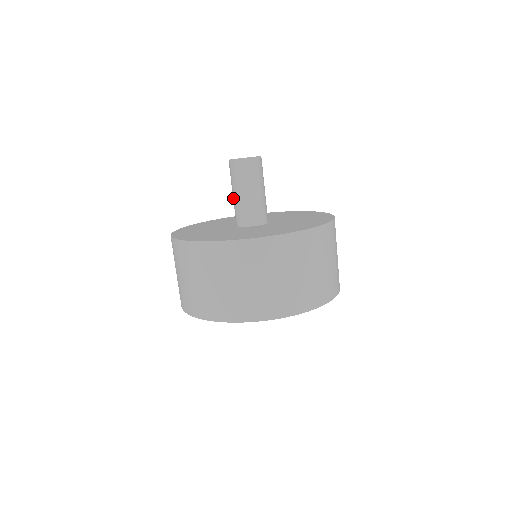
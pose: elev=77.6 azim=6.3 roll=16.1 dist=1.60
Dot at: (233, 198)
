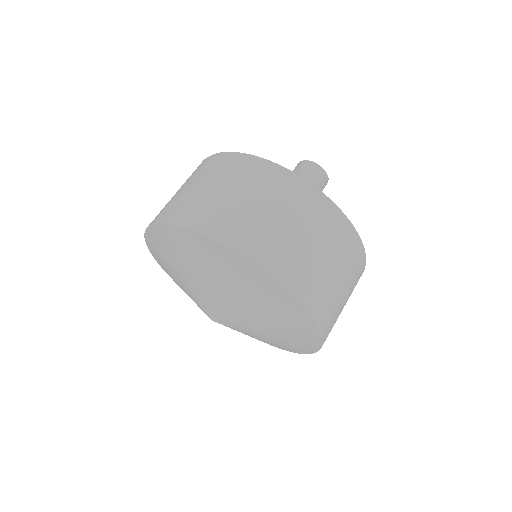
Dot at: occluded
